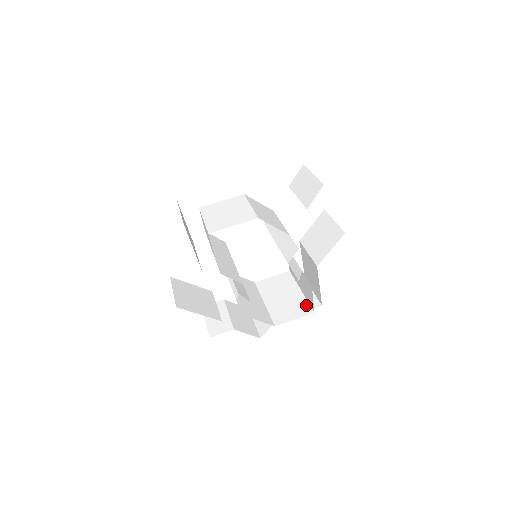
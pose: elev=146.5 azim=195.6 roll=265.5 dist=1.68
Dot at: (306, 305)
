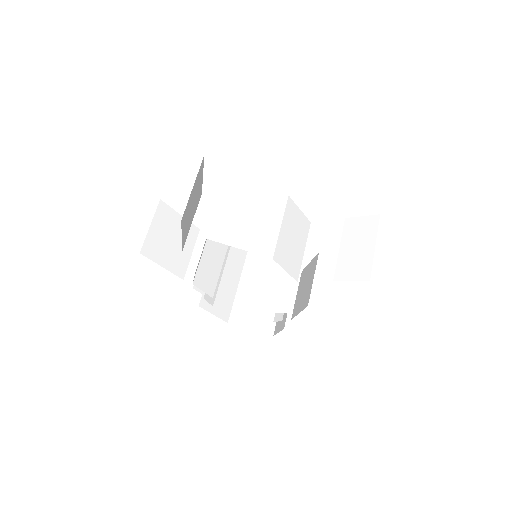
Dot at: (273, 320)
